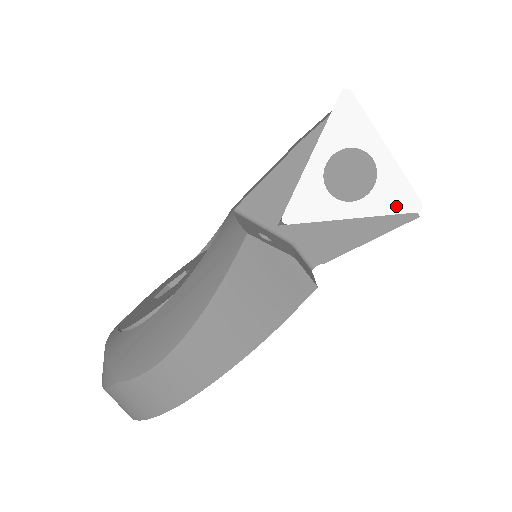
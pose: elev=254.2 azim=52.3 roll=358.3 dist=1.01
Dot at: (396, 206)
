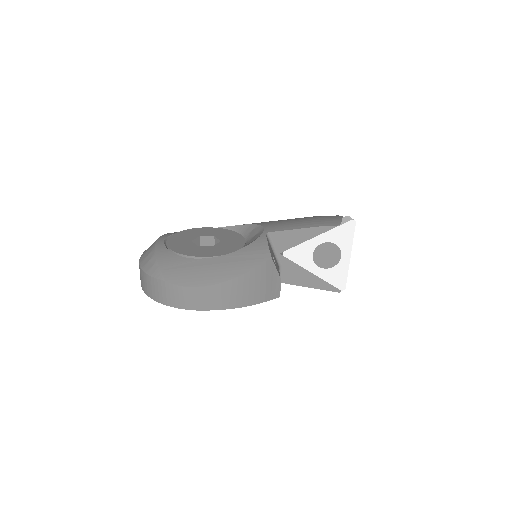
Dot at: (335, 282)
